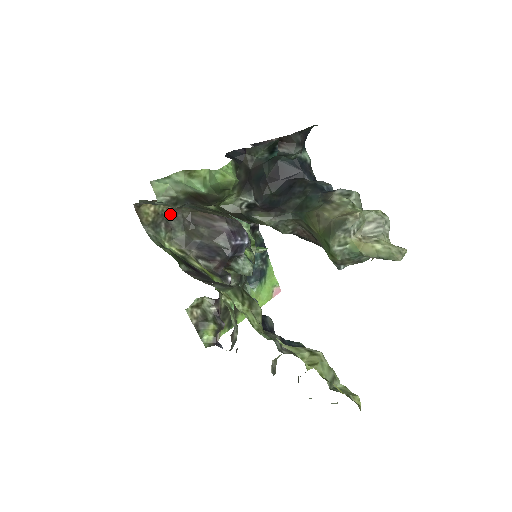
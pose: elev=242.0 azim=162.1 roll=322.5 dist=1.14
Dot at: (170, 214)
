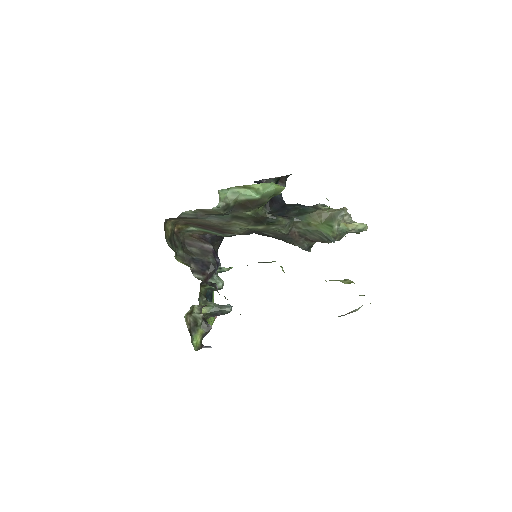
Dot at: (174, 236)
